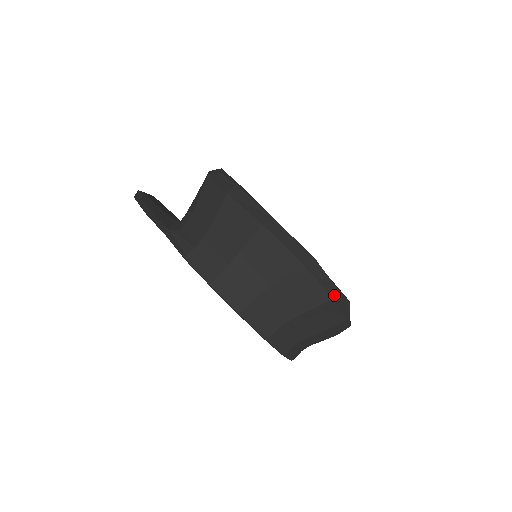
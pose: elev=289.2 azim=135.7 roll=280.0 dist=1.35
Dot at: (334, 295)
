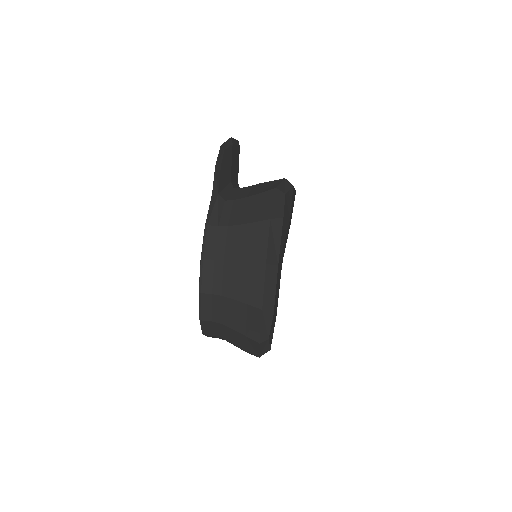
Dot at: (262, 342)
